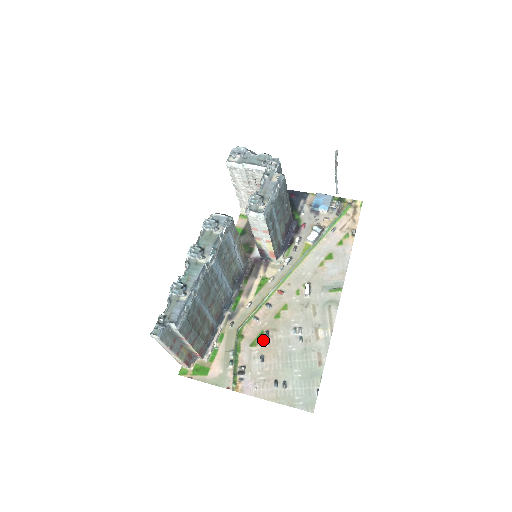
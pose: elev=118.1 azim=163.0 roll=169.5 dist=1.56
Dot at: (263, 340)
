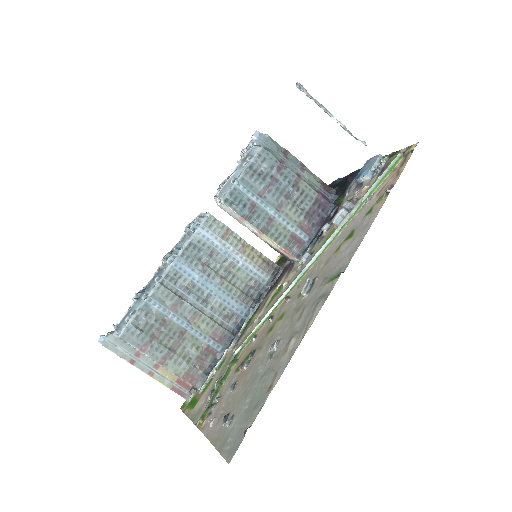
Dot at: (246, 362)
